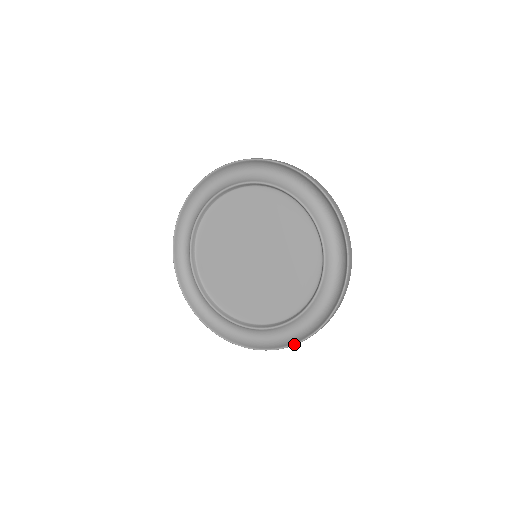
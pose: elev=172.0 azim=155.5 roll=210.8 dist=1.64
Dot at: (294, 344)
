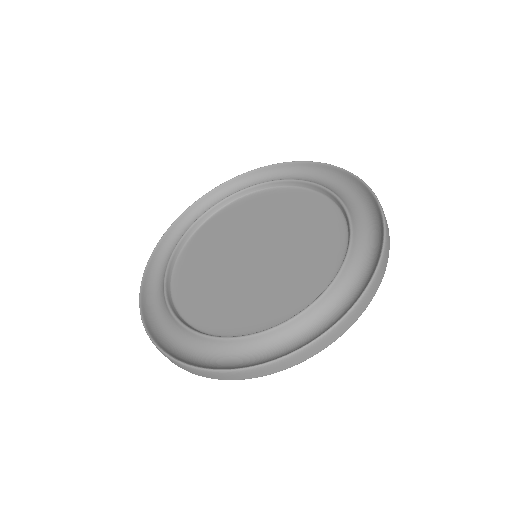
Dot at: (373, 274)
